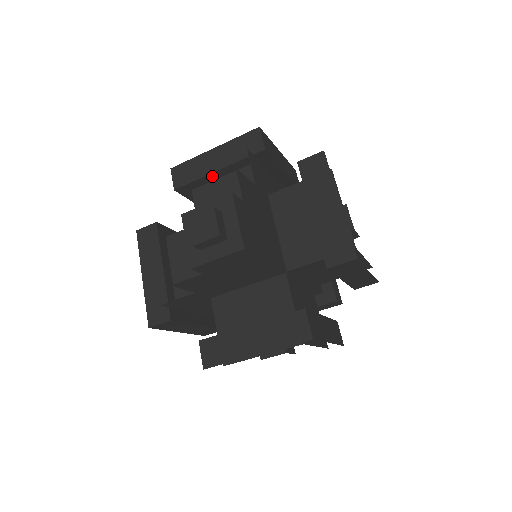
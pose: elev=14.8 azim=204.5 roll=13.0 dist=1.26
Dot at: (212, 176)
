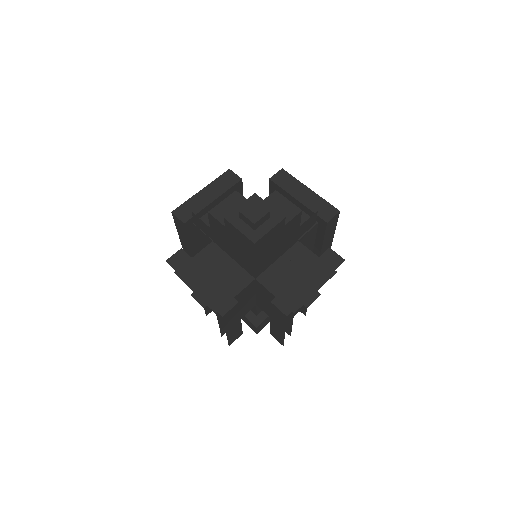
Dot at: (292, 198)
